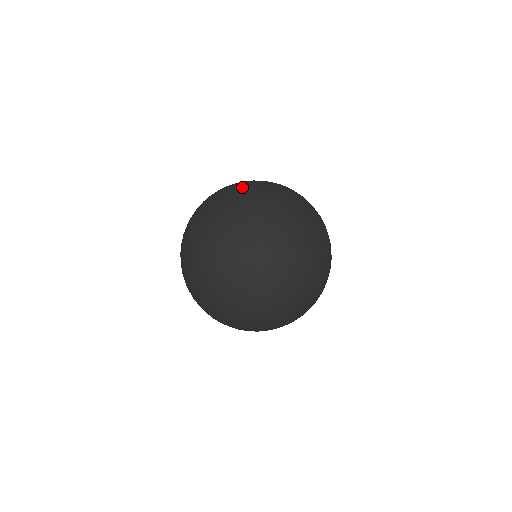
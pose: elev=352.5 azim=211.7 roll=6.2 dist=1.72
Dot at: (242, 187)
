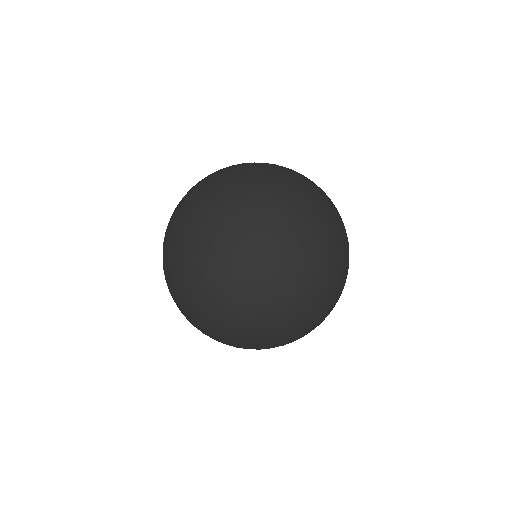
Dot at: (228, 169)
